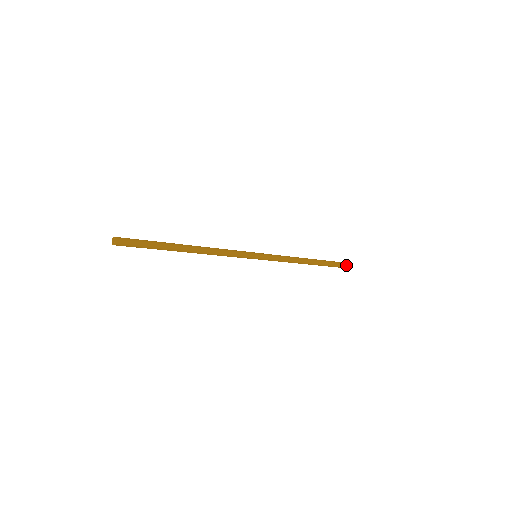
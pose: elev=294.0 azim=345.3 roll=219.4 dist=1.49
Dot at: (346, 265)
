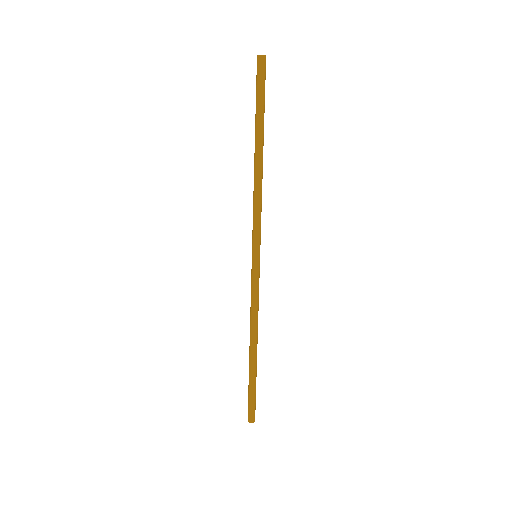
Dot at: (254, 417)
